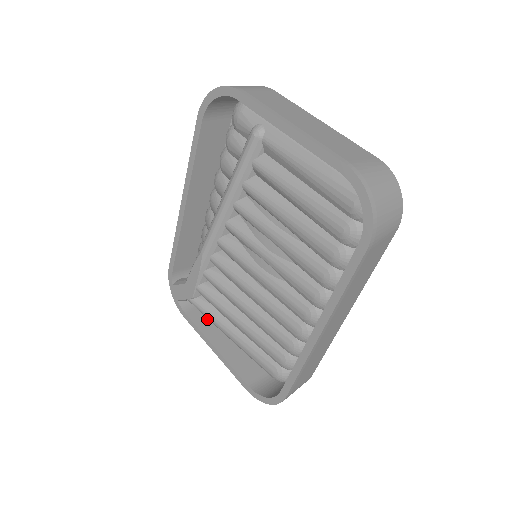
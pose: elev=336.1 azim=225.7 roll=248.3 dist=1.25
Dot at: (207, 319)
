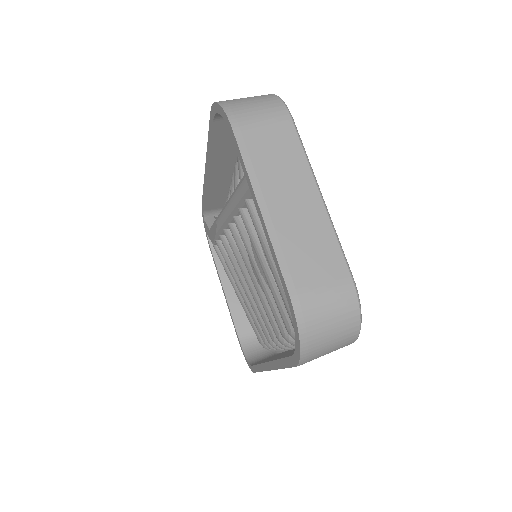
Dot at: occluded
